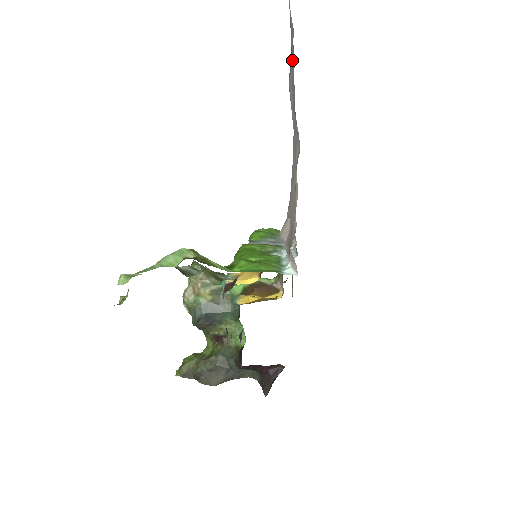
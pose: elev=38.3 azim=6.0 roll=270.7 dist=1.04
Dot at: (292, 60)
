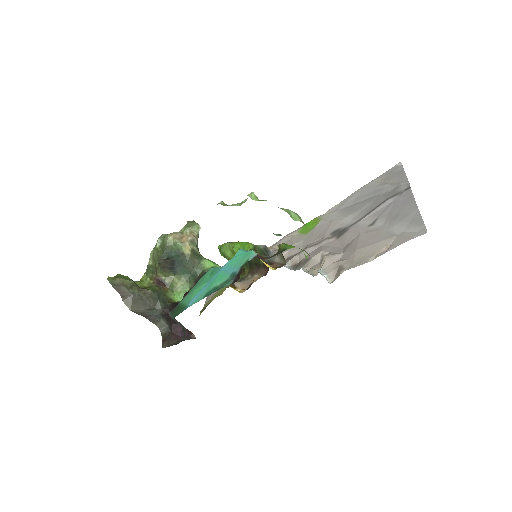
Dot at: (380, 189)
